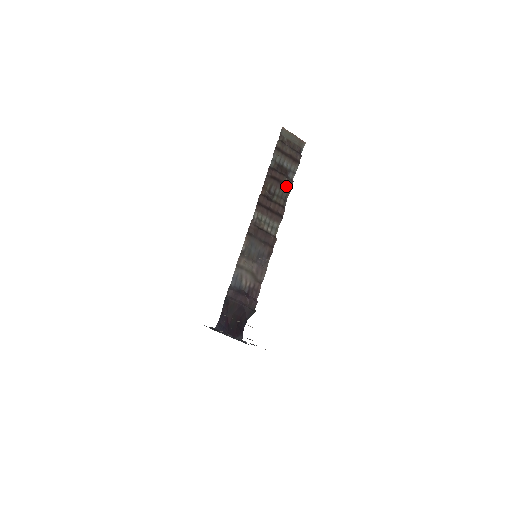
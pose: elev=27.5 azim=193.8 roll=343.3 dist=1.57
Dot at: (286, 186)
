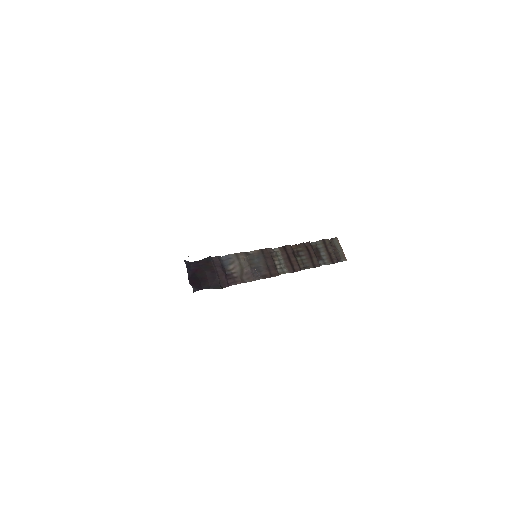
Dot at: (312, 262)
